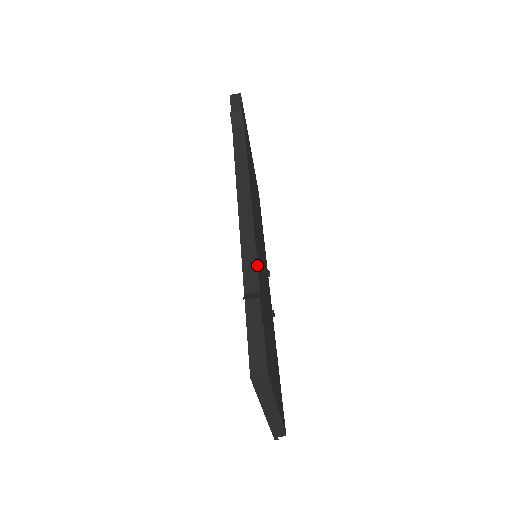
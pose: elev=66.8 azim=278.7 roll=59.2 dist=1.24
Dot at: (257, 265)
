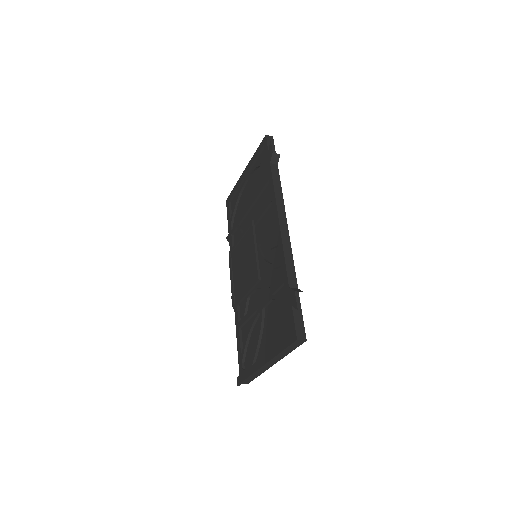
Dot at: occluded
